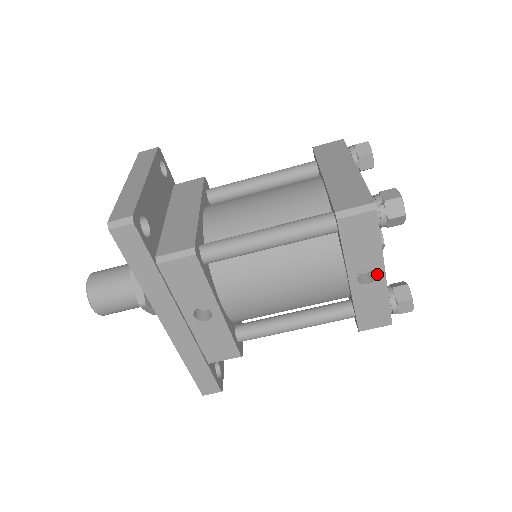
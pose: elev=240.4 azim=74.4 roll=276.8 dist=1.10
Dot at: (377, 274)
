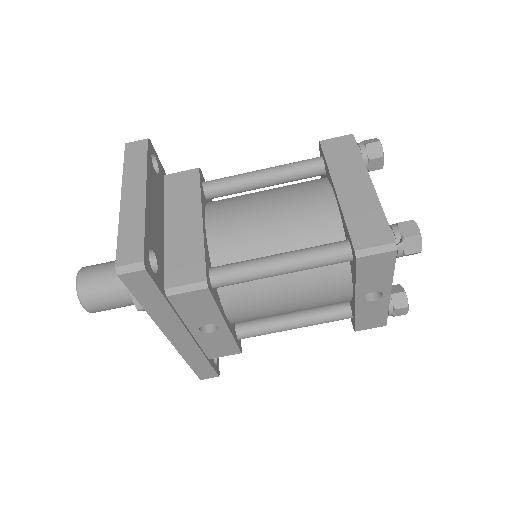
Dot at: (383, 294)
